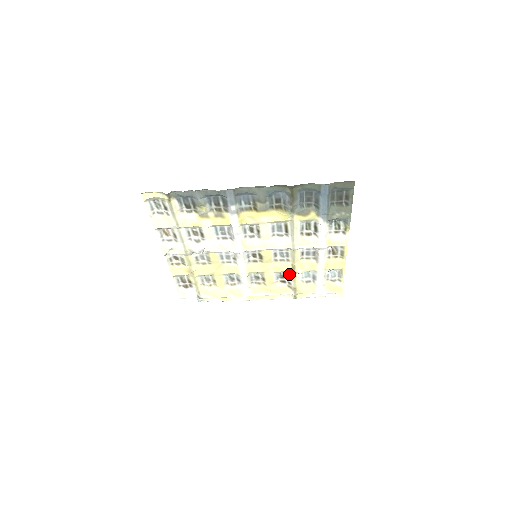
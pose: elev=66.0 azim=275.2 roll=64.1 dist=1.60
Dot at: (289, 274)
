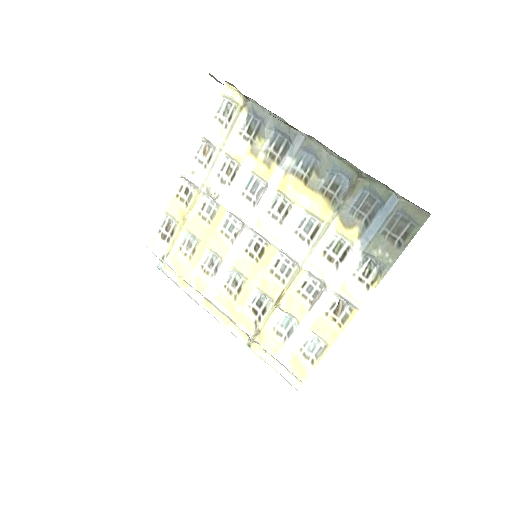
Dot at: (269, 304)
